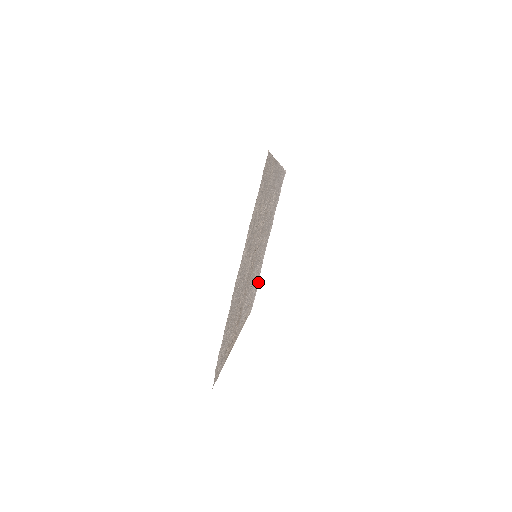
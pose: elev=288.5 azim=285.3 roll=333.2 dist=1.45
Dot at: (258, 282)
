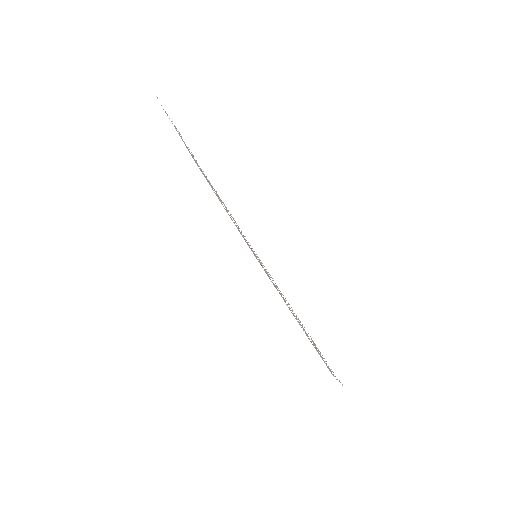
Dot at: occluded
